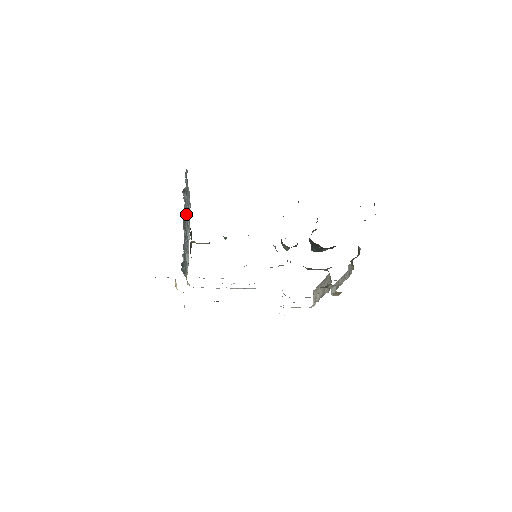
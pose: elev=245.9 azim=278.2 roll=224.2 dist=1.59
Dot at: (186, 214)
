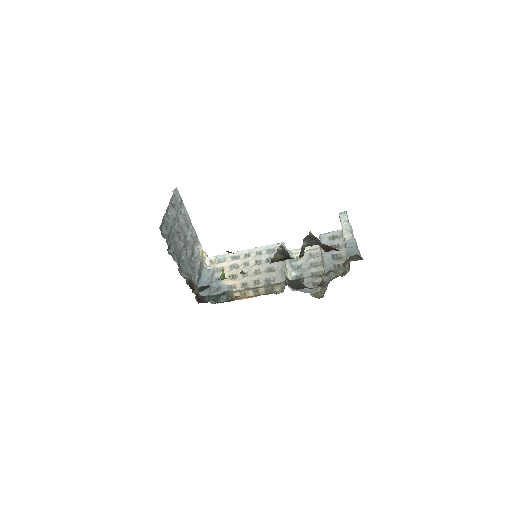
Dot at: (179, 248)
